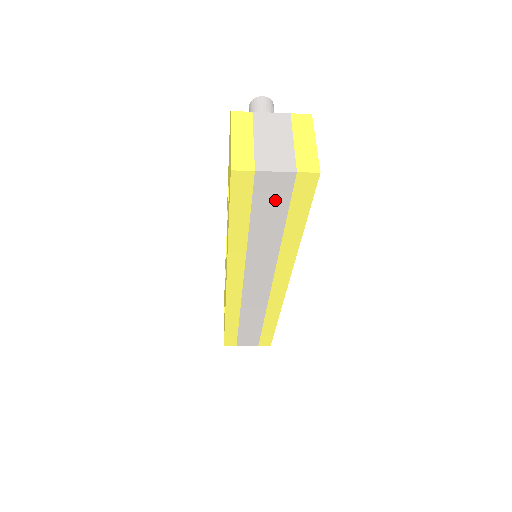
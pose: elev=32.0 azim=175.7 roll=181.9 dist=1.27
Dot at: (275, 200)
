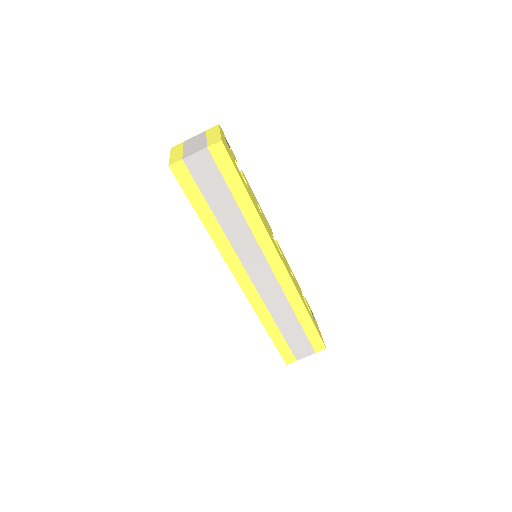
Dot at: (211, 177)
